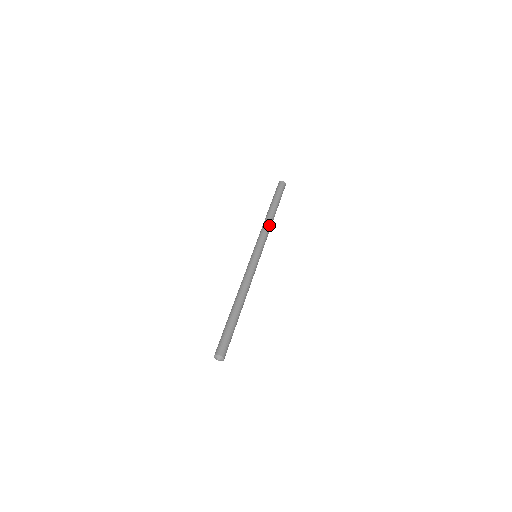
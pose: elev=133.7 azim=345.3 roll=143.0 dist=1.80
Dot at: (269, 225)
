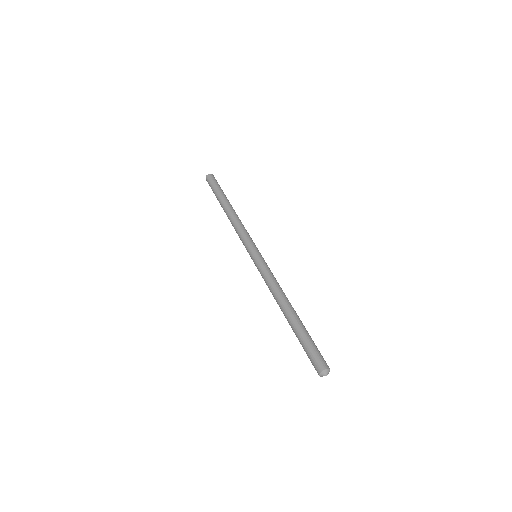
Dot at: occluded
